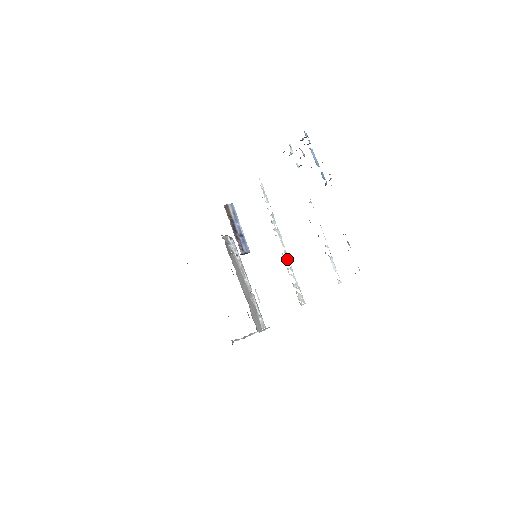
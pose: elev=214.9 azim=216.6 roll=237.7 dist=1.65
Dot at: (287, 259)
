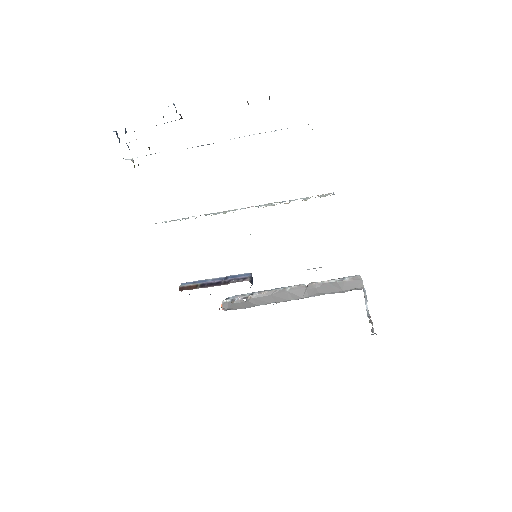
Dot at: (268, 205)
